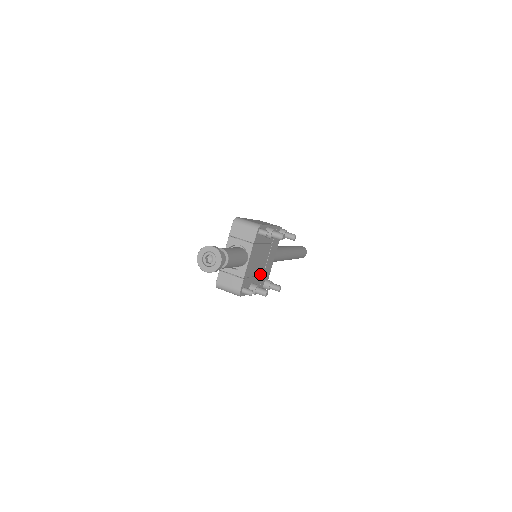
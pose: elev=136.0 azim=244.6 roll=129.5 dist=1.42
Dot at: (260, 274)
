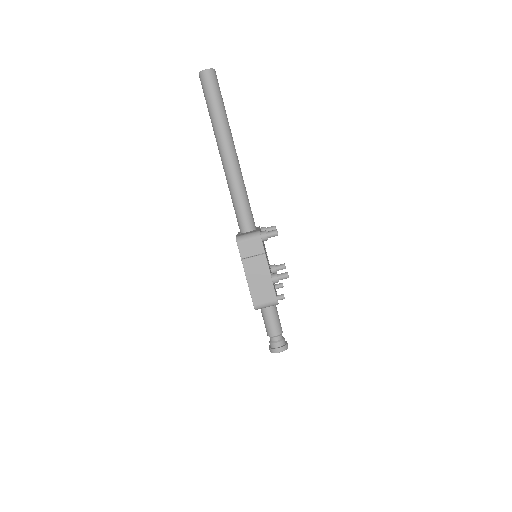
Dot at: occluded
